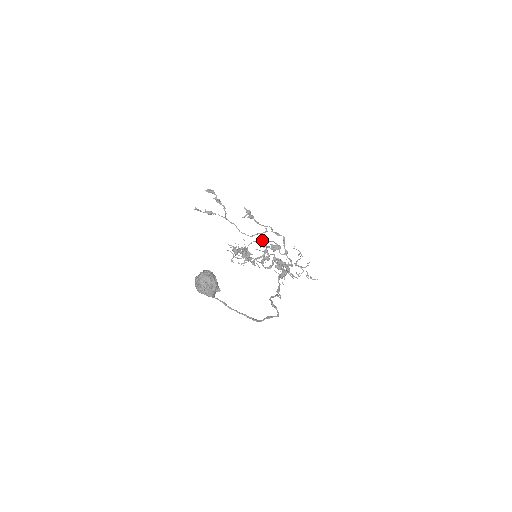
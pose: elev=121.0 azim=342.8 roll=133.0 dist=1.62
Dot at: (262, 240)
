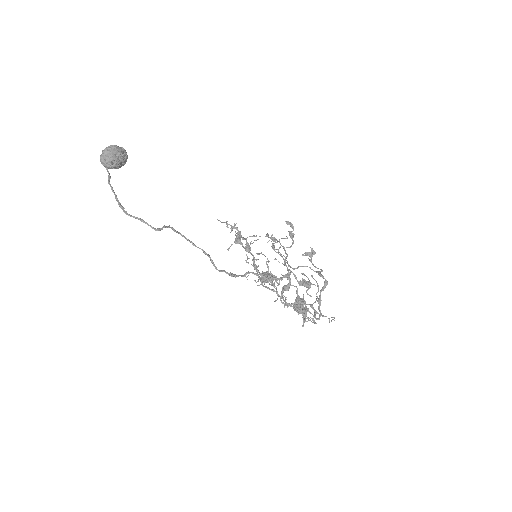
Dot at: (273, 243)
